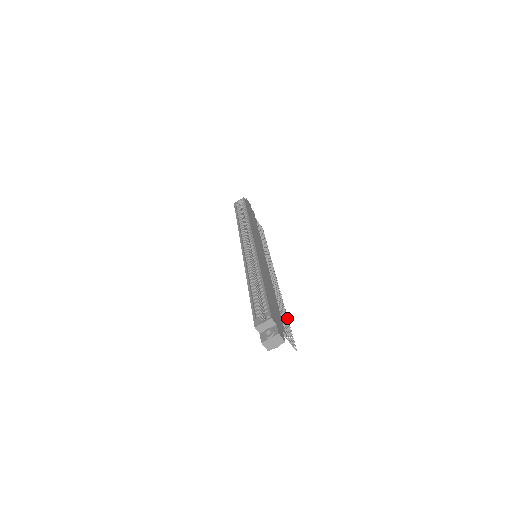
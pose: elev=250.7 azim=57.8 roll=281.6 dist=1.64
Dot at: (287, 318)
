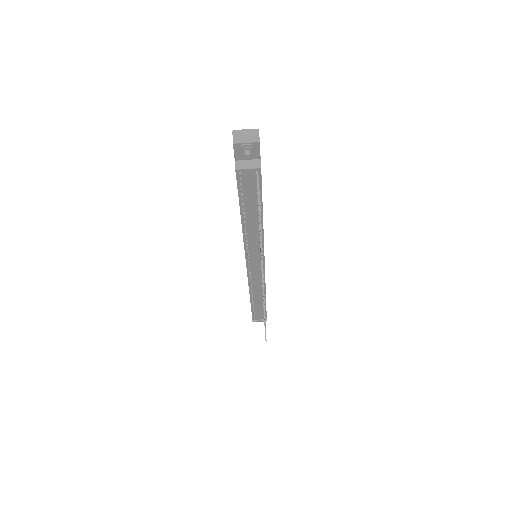
Dot at: occluded
